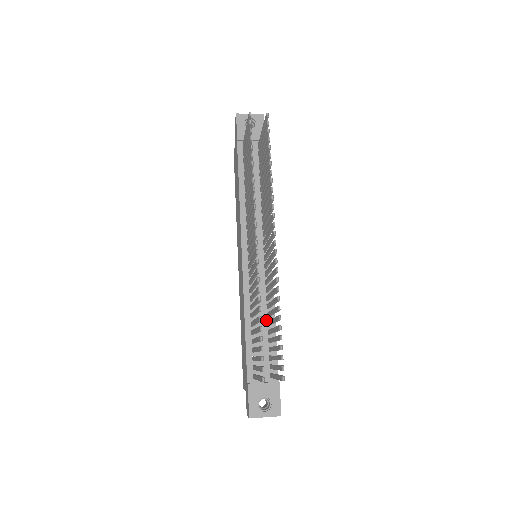
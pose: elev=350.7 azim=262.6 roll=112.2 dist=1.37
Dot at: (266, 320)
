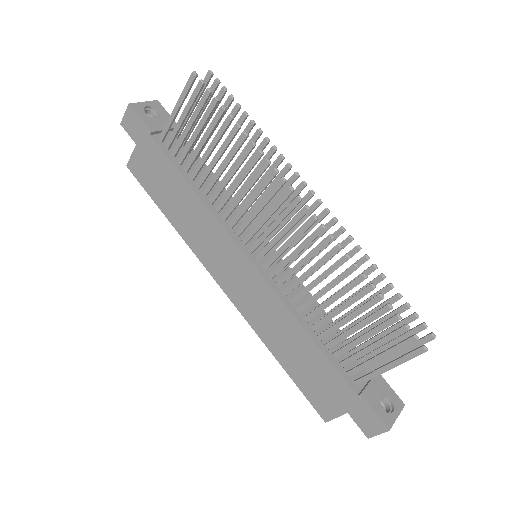
Dot at: (319, 316)
